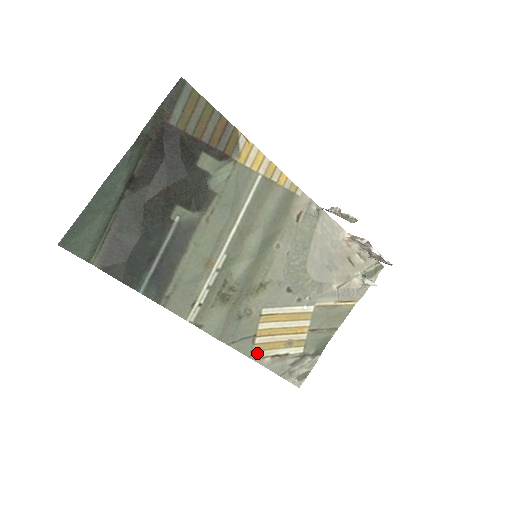
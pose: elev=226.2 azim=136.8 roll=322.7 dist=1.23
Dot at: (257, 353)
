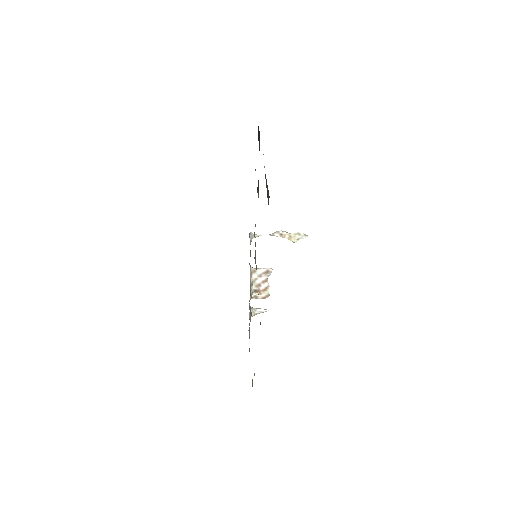
Dot at: occluded
